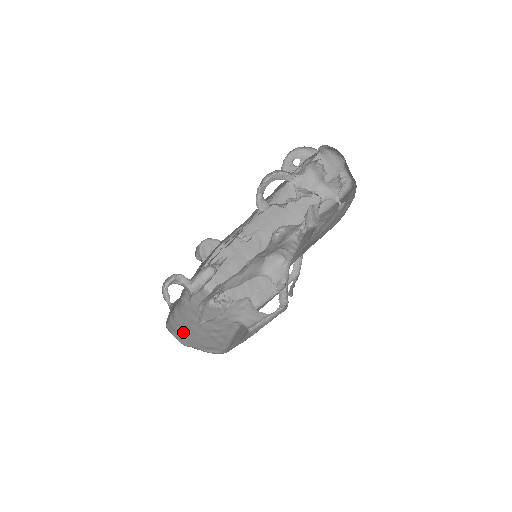
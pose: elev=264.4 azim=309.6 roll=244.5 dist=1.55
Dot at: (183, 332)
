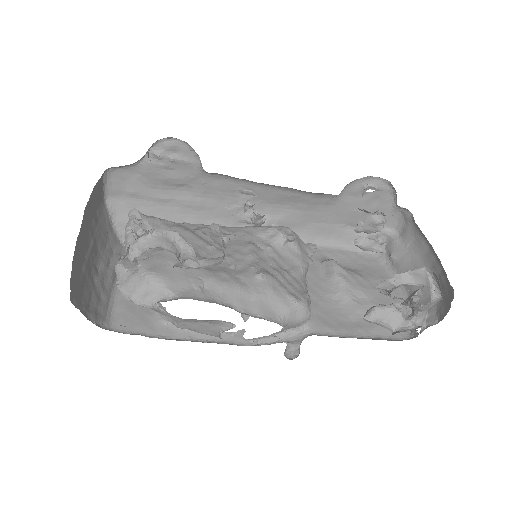
Dot at: (74, 273)
